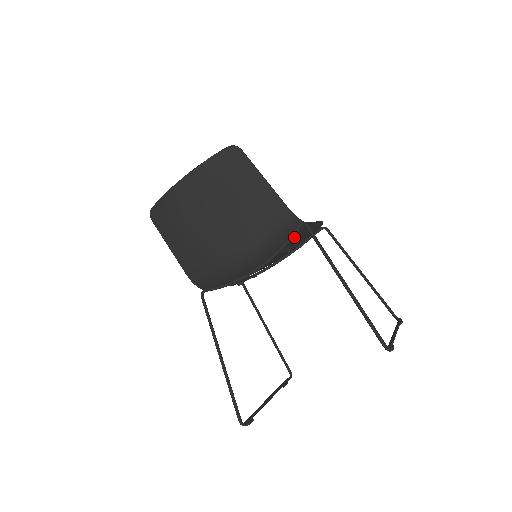
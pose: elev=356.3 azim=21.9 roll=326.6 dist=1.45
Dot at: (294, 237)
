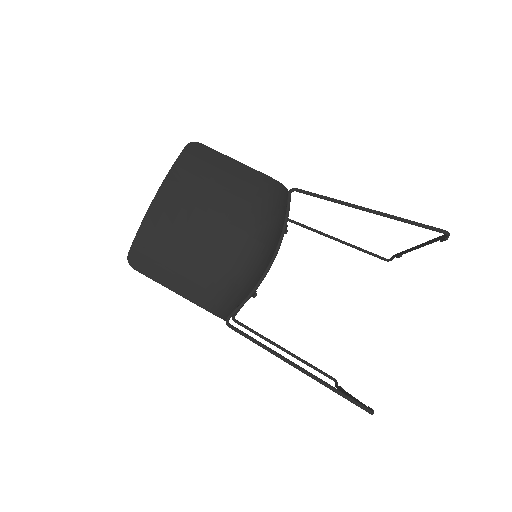
Dot at: occluded
